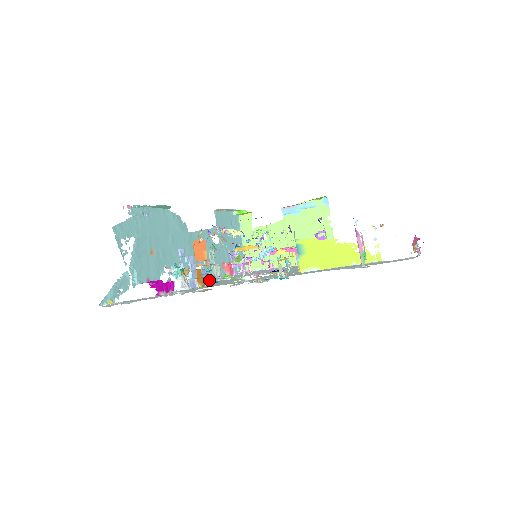
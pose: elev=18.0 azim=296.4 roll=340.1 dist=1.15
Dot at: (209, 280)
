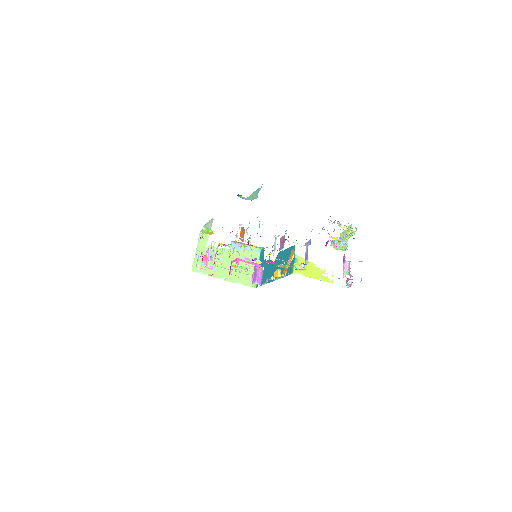
Dot at: occluded
